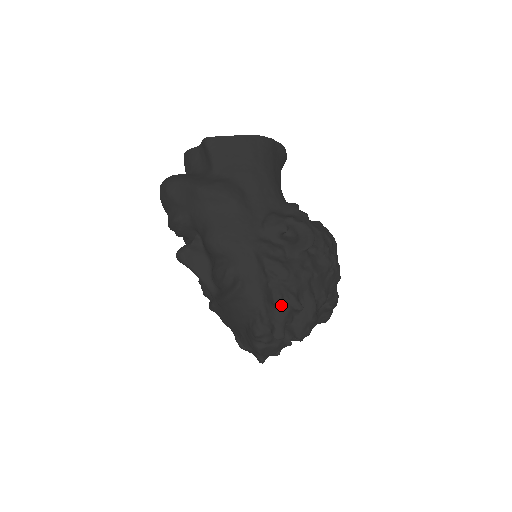
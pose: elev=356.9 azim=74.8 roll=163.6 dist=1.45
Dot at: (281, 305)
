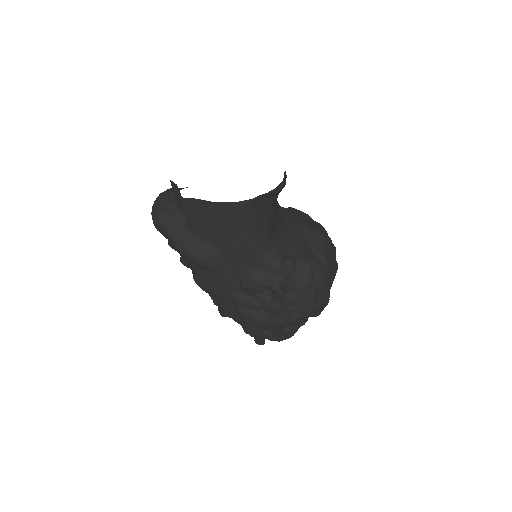
Dot at: (257, 336)
